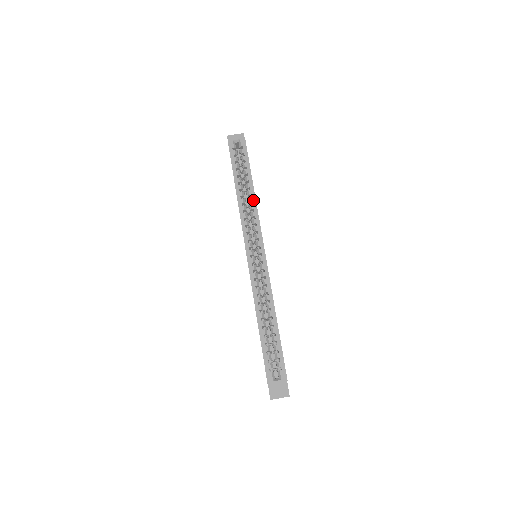
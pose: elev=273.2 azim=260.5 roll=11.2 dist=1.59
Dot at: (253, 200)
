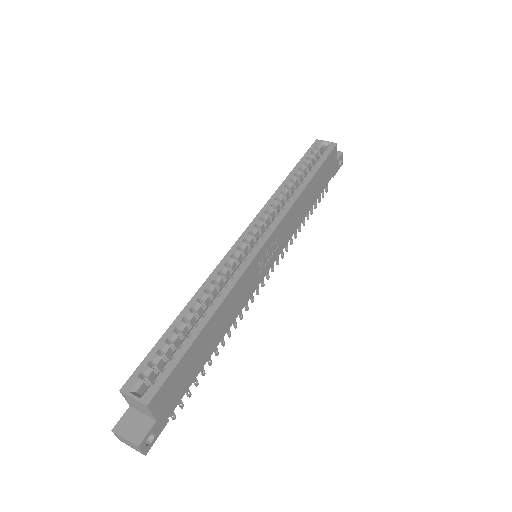
Dot at: (297, 193)
